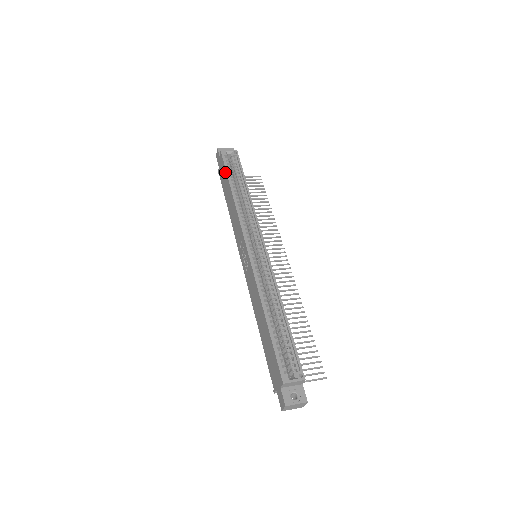
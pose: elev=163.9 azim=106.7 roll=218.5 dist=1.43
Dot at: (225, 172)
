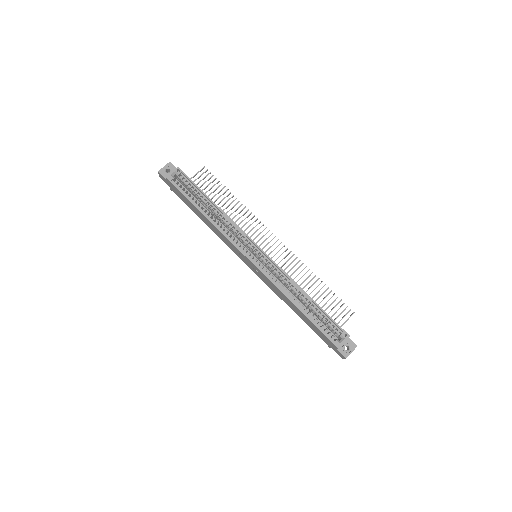
Dot at: (184, 197)
